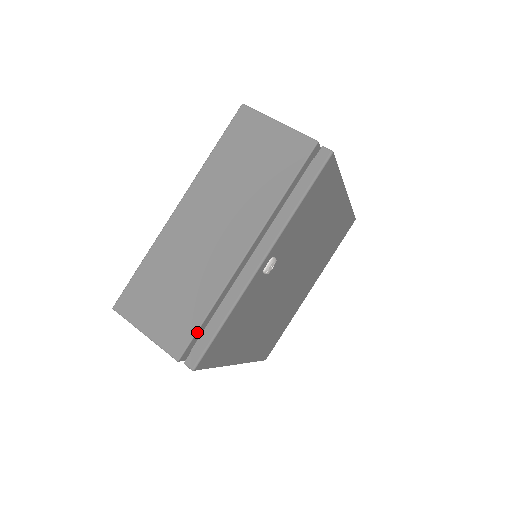
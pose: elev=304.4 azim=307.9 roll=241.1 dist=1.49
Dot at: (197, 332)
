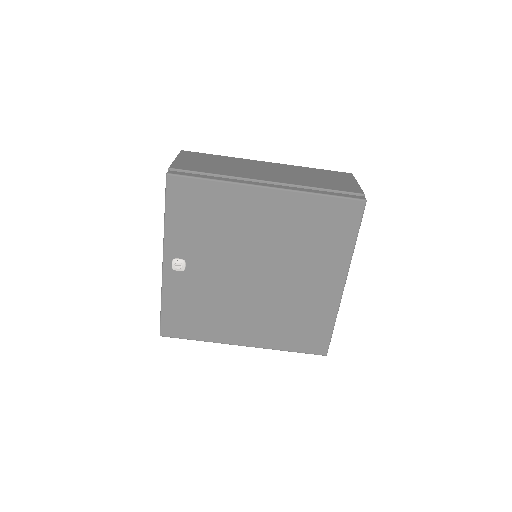
Dot at: occluded
